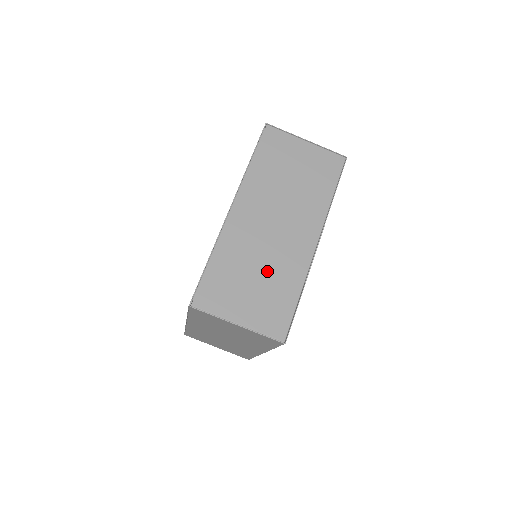
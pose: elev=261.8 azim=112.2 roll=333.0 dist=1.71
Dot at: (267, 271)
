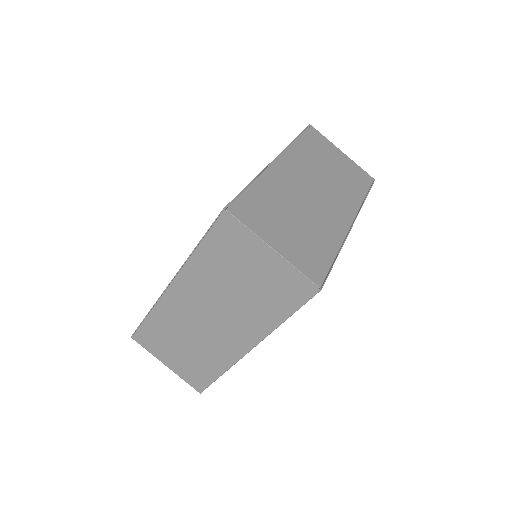
Dot at: (306, 221)
